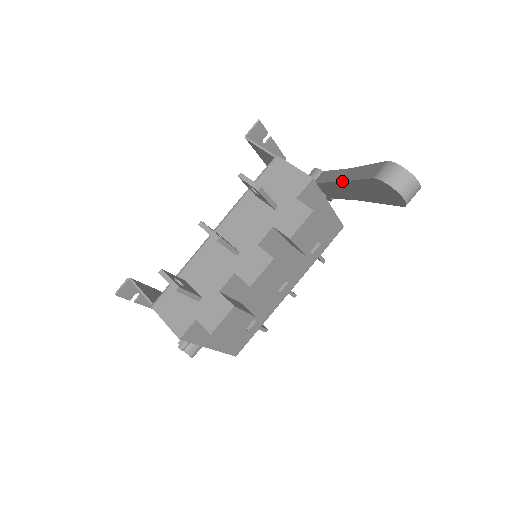
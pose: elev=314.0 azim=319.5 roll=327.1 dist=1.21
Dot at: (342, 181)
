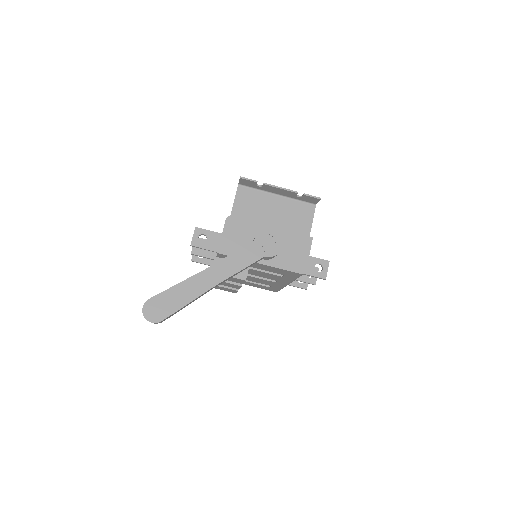
Dot at: occluded
